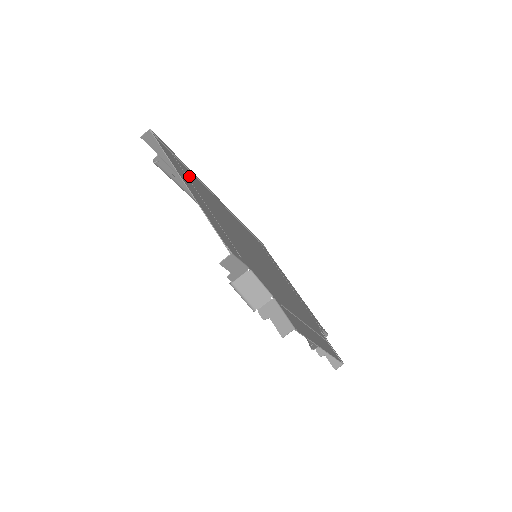
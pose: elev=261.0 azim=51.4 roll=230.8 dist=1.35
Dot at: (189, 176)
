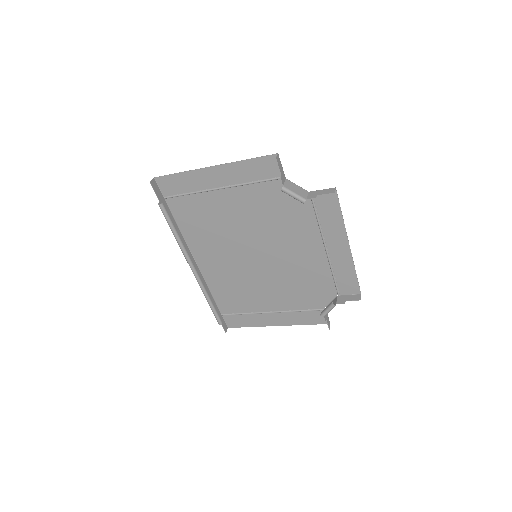
Dot at: (191, 202)
